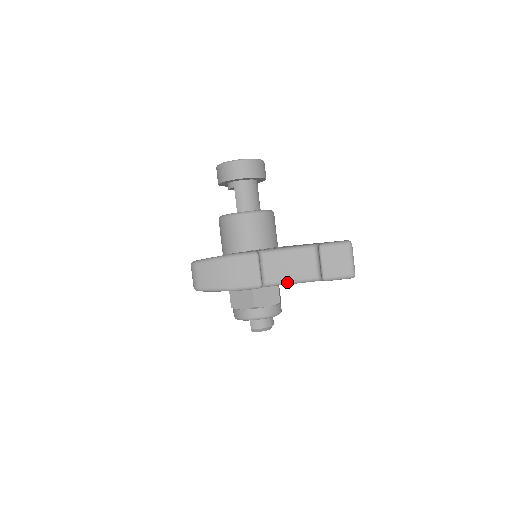
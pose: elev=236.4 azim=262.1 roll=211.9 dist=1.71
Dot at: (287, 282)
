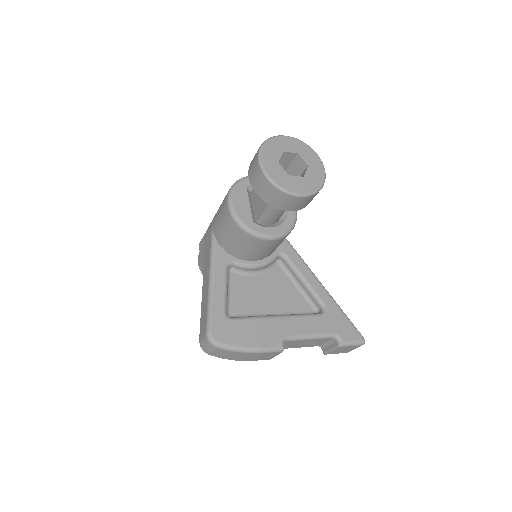
Dot at: occluded
